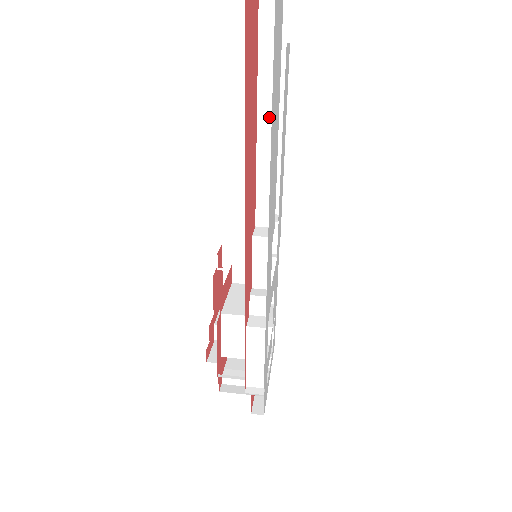
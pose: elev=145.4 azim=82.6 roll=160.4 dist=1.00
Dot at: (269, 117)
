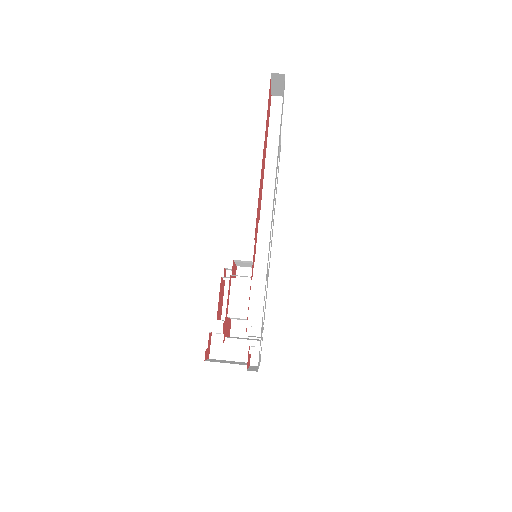
Dot at: (273, 157)
